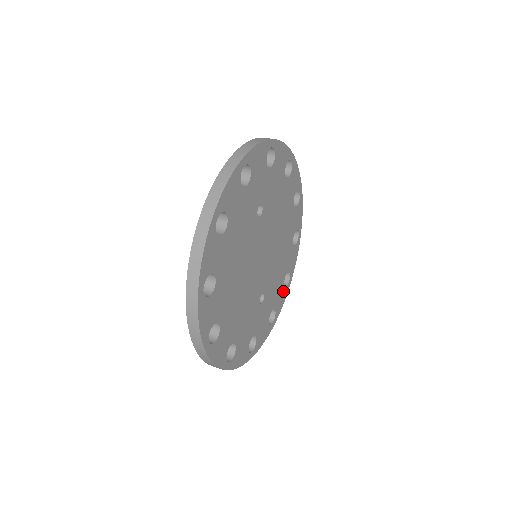
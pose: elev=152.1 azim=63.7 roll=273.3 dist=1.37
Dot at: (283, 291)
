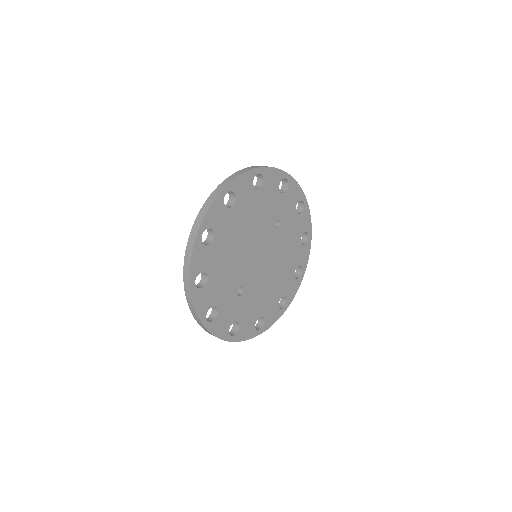
Dot at: (252, 327)
